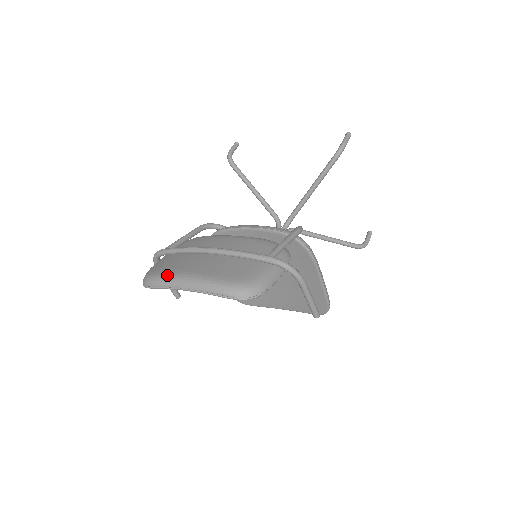
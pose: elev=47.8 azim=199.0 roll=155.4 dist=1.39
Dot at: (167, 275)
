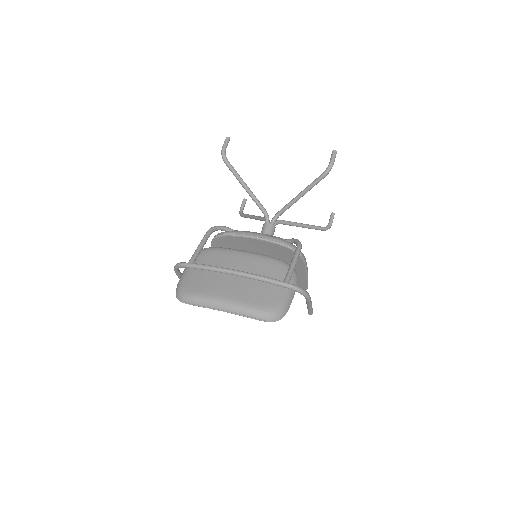
Dot at: (204, 297)
